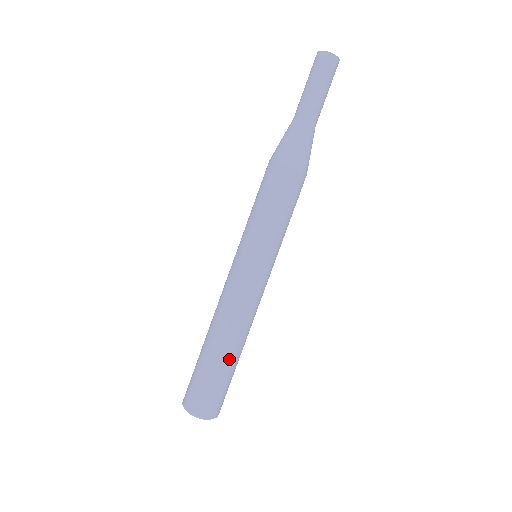
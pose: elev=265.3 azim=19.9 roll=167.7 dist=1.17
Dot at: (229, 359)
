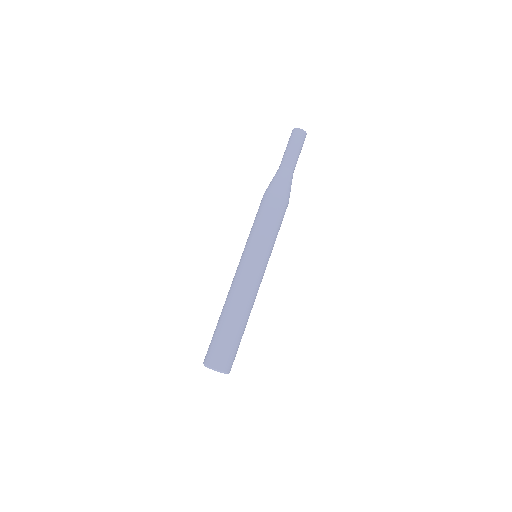
Dot at: (242, 327)
